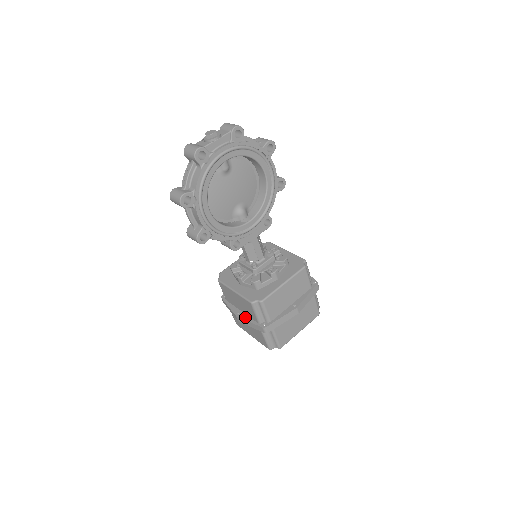
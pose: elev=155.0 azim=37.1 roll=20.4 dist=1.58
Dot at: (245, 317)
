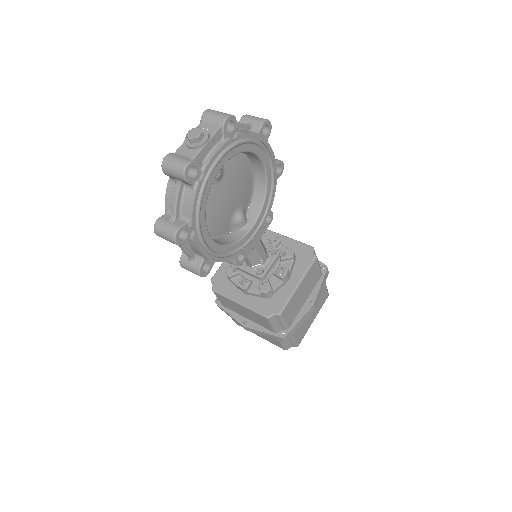
Dot at: (255, 327)
